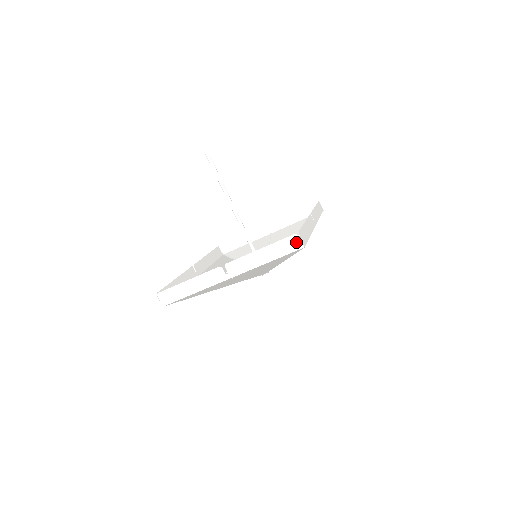
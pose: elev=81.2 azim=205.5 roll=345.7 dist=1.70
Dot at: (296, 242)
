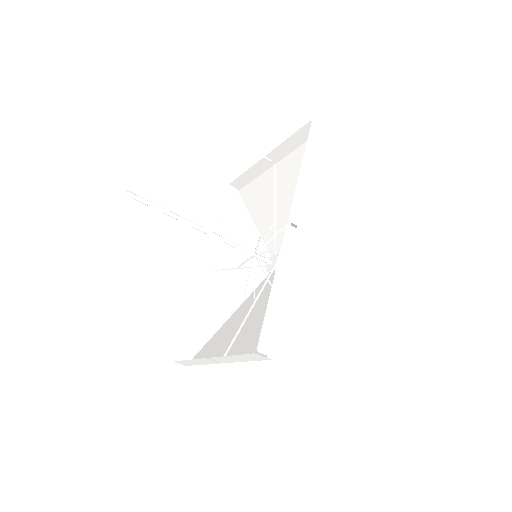
Dot at: (260, 357)
